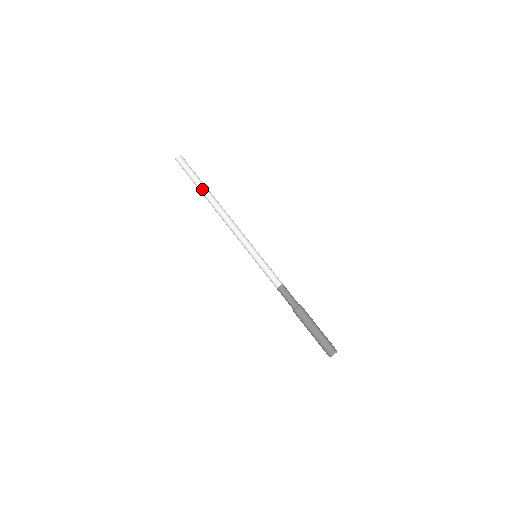
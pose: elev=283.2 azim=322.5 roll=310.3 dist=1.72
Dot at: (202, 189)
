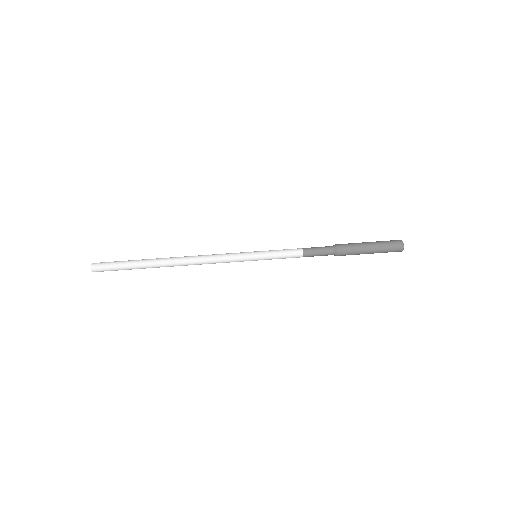
Dot at: occluded
